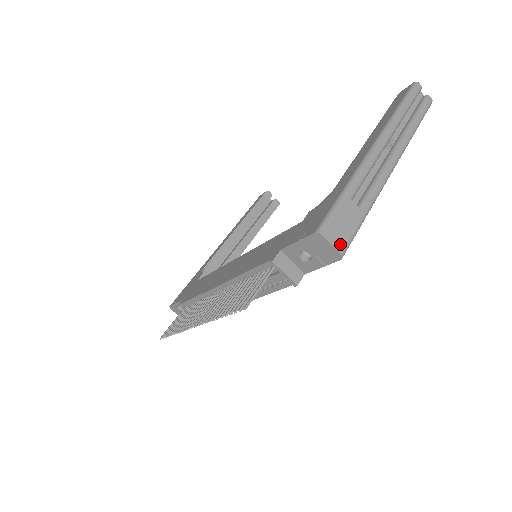
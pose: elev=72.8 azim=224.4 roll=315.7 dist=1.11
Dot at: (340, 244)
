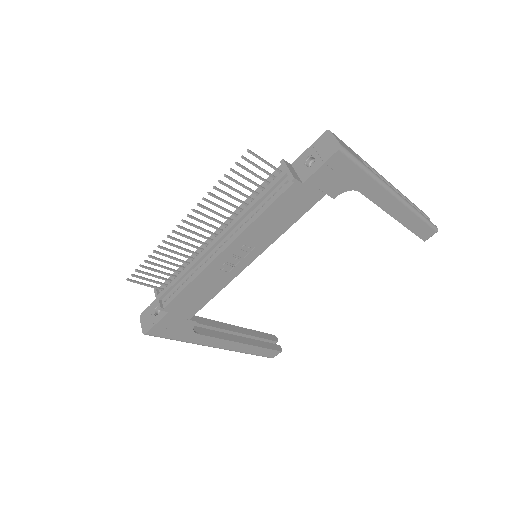
Dot at: (341, 144)
